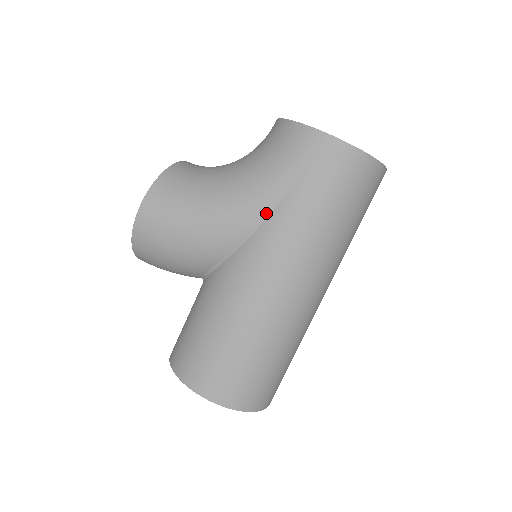
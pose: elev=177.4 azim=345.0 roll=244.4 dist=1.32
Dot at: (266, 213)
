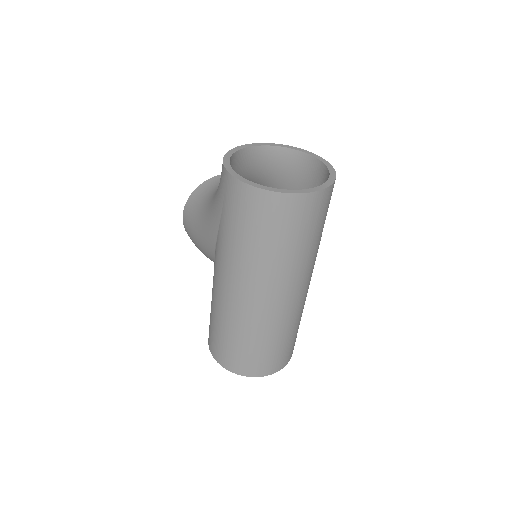
Dot at: (216, 232)
